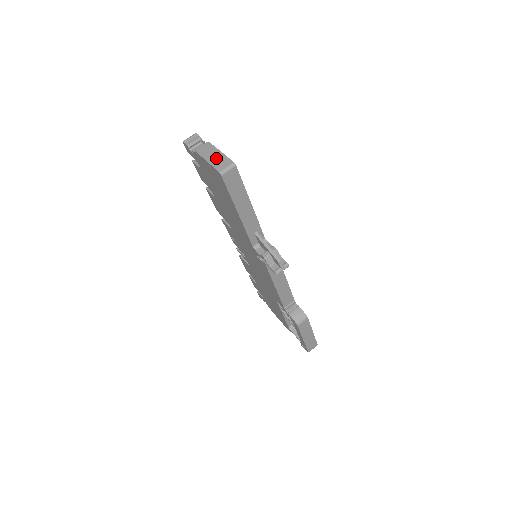
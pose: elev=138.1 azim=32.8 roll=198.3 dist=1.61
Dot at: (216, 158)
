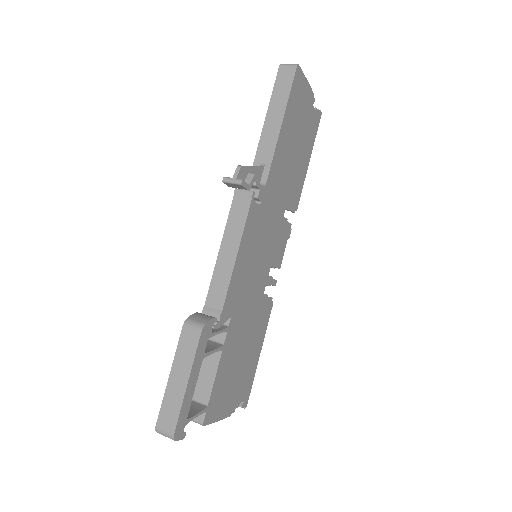
Dot at: occluded
